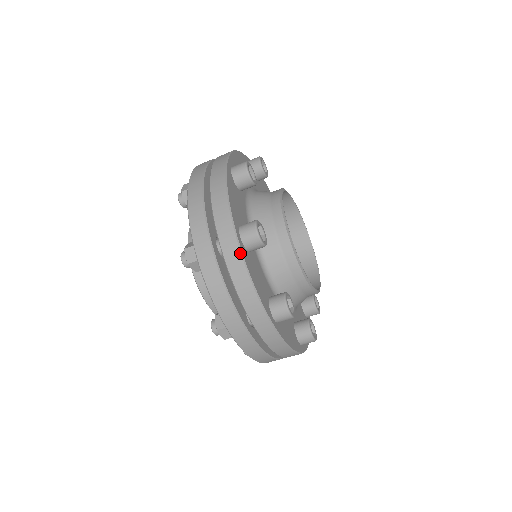
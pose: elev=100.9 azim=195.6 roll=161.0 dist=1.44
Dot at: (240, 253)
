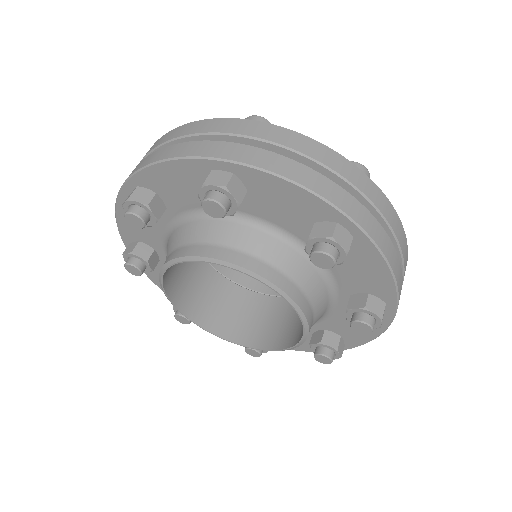
Dot at: (268, 124)
